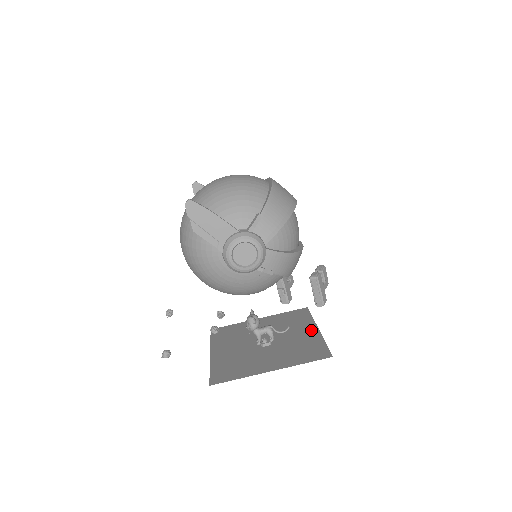
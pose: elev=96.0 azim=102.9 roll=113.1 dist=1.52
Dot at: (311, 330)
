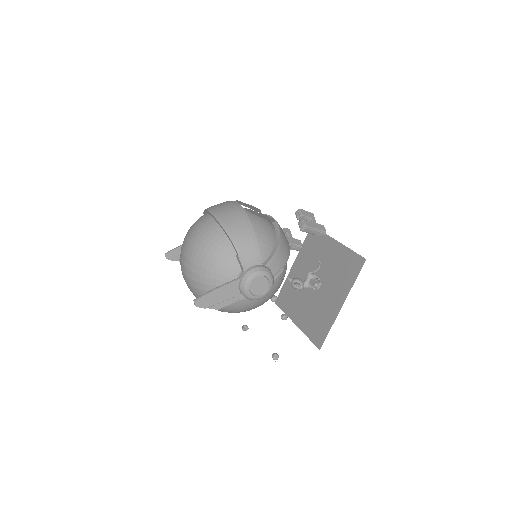
Dot at: (333, 246)
